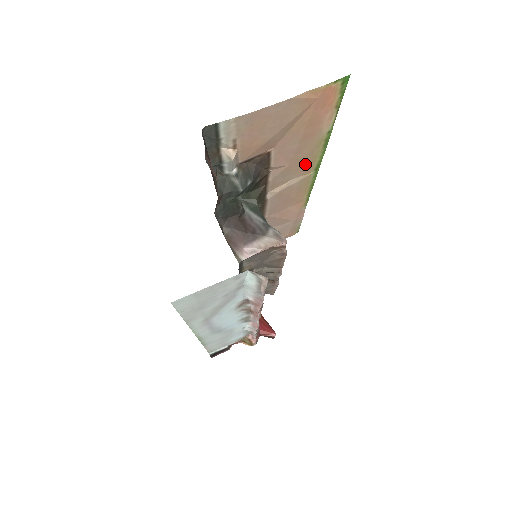
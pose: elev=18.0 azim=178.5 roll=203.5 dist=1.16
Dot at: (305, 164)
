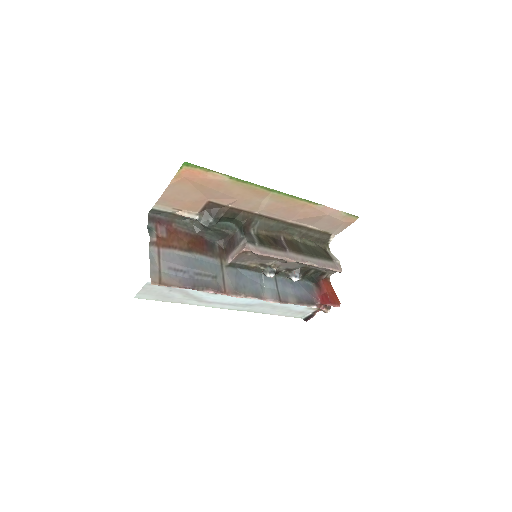
Dot at: (253, 193)
